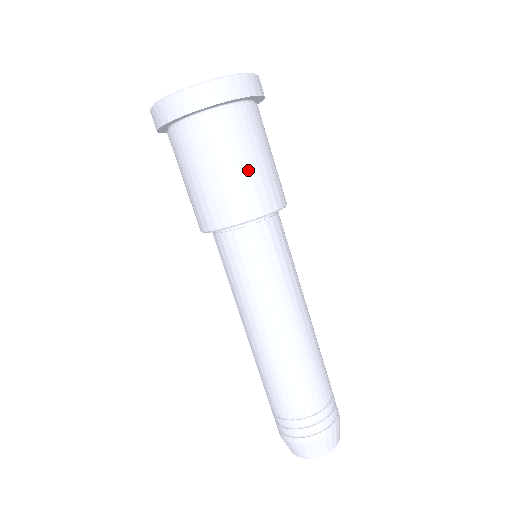
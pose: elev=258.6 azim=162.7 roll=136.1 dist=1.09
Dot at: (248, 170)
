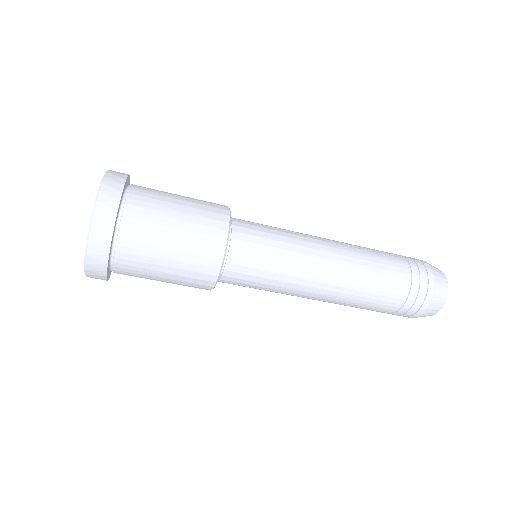
Dot at: (171, 279)
